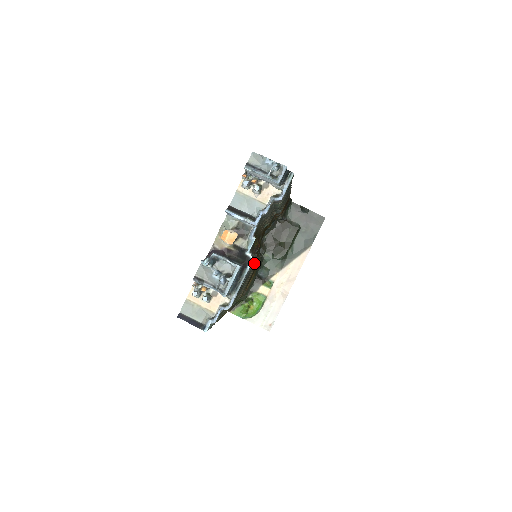
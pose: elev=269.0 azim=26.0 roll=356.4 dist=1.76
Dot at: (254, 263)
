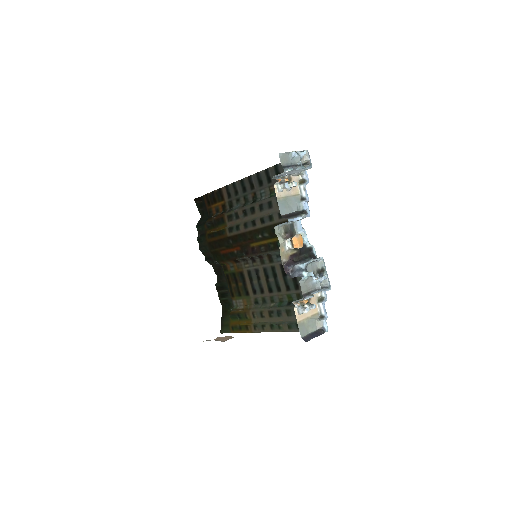
Dot at: (271, 260)
